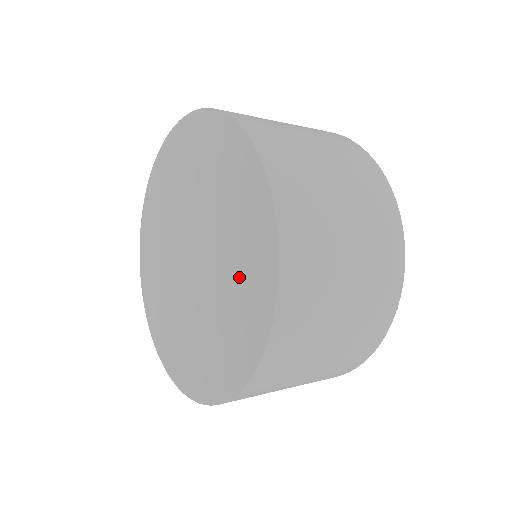
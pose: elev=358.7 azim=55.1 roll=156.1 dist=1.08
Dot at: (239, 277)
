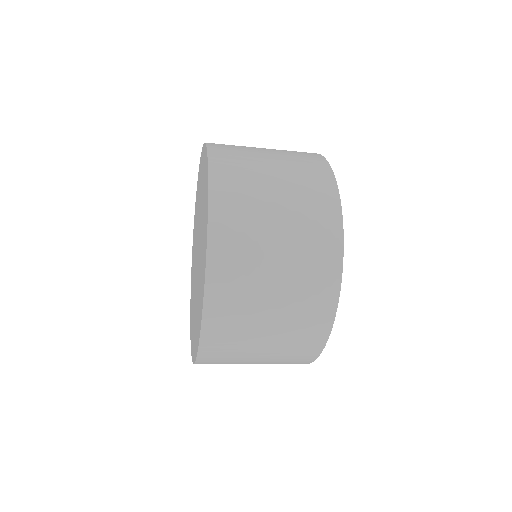
Dot at: (203, 199)
